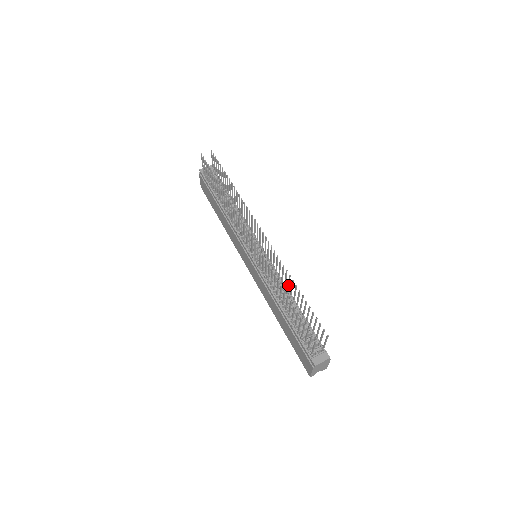
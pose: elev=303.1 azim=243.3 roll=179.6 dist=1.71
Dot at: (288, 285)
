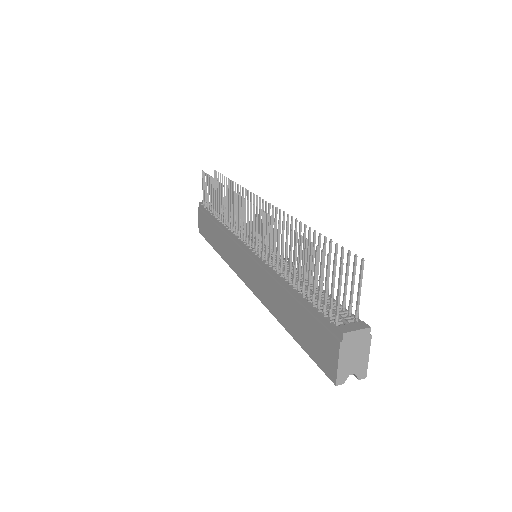
Dot at: (298, 250)
